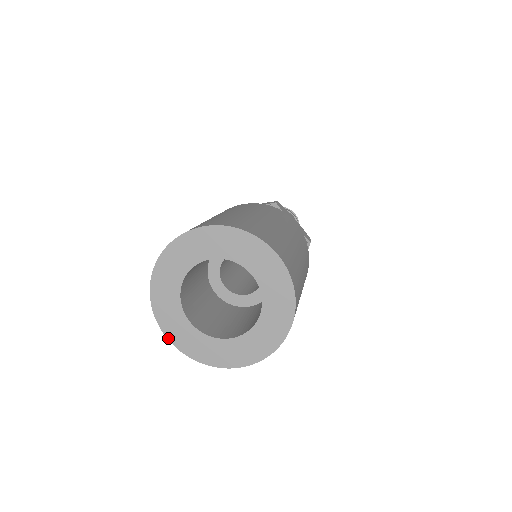
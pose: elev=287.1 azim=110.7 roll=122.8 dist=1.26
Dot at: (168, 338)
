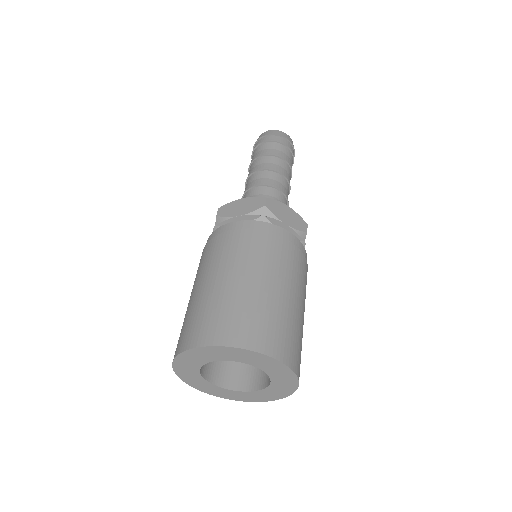
Dot at: (200, 390)
